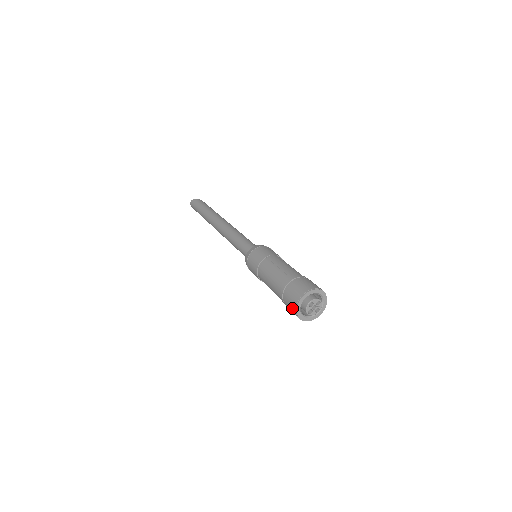
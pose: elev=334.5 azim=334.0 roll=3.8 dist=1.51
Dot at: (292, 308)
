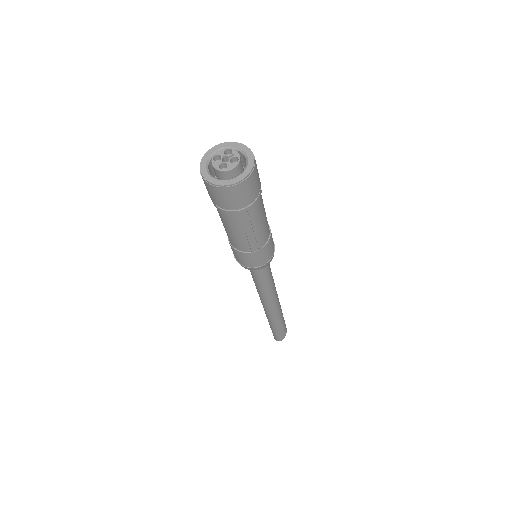
Dot at: (208, 188)
